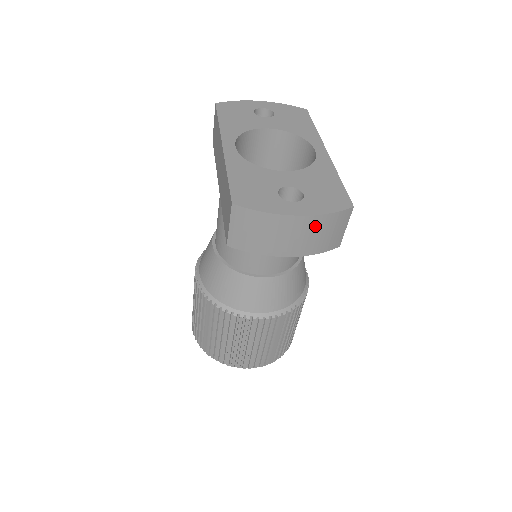
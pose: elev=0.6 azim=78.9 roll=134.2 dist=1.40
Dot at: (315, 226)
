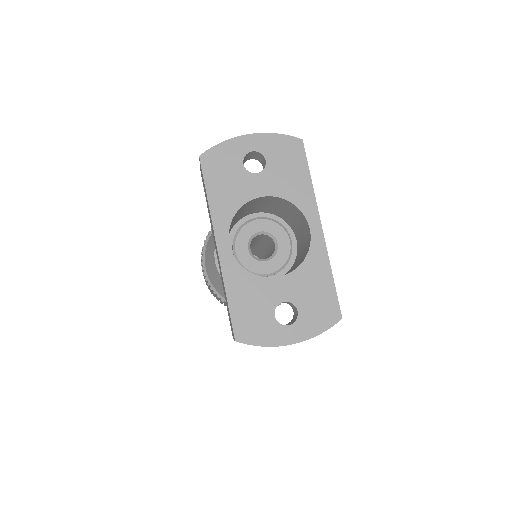
Dot at: occluded
